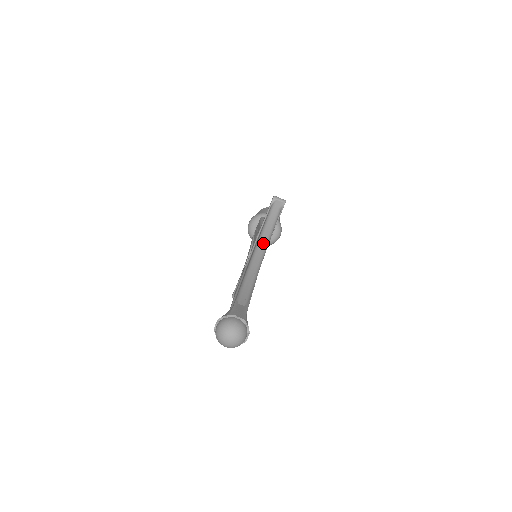
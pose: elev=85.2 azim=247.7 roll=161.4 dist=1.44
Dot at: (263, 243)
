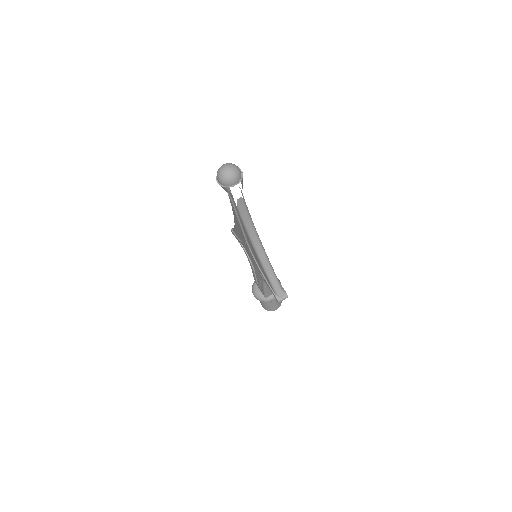
Dot at: occluded
